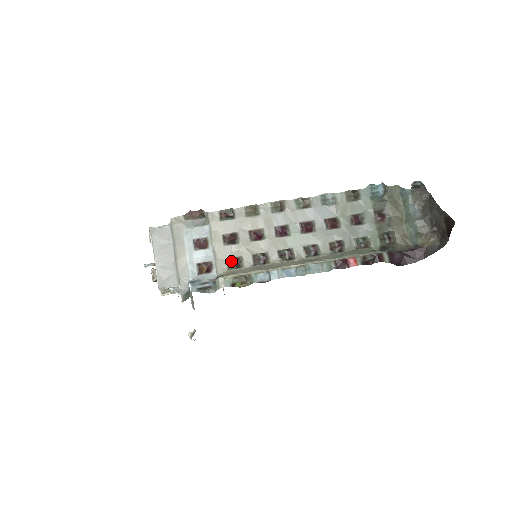
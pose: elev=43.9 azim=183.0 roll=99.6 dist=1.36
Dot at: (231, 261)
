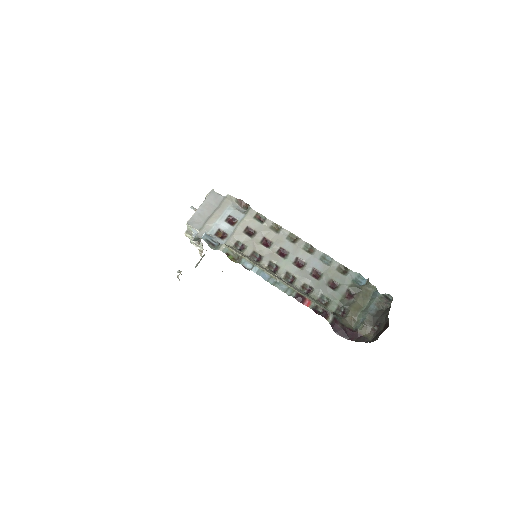
Dot at: (239, 244)
